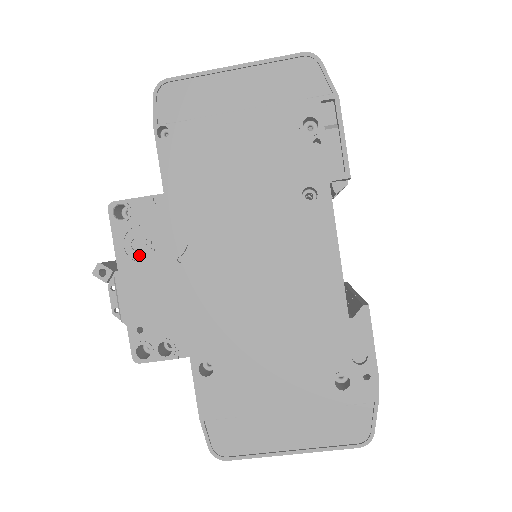
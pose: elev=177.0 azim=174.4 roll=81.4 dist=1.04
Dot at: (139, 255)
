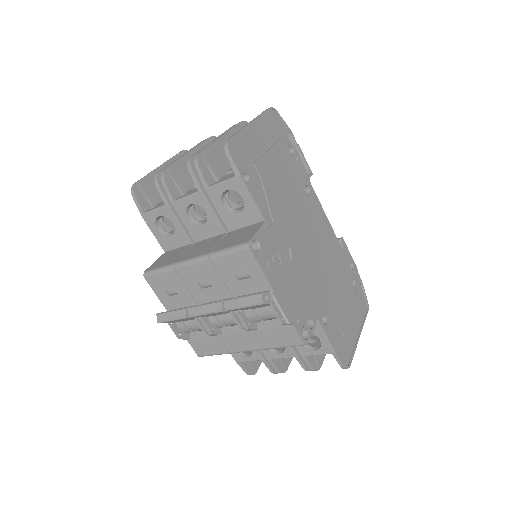
Dot at: (275, 271)
